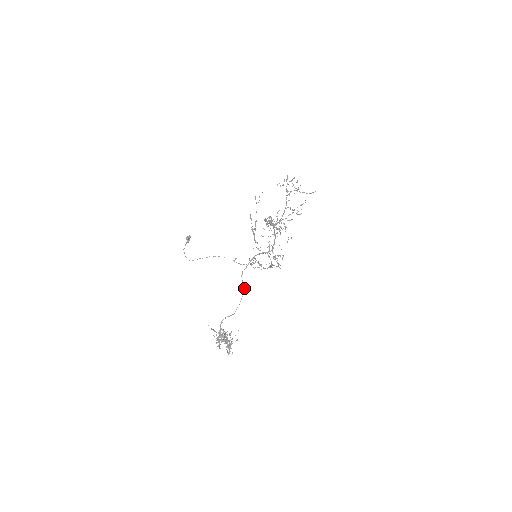
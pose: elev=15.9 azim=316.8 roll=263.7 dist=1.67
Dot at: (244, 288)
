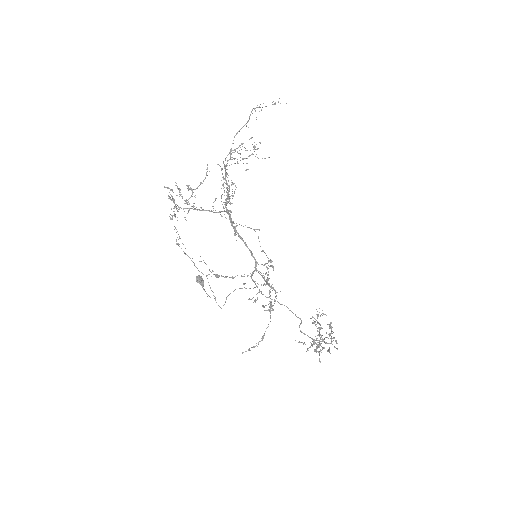
Dot at: (280, 304)
